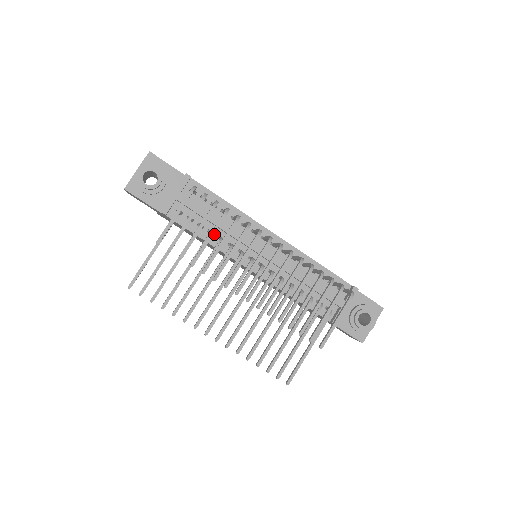
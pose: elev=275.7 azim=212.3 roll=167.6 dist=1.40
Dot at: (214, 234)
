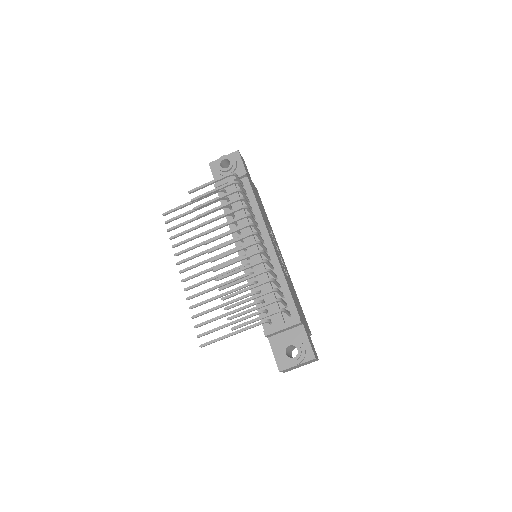
Dot at: occluded
